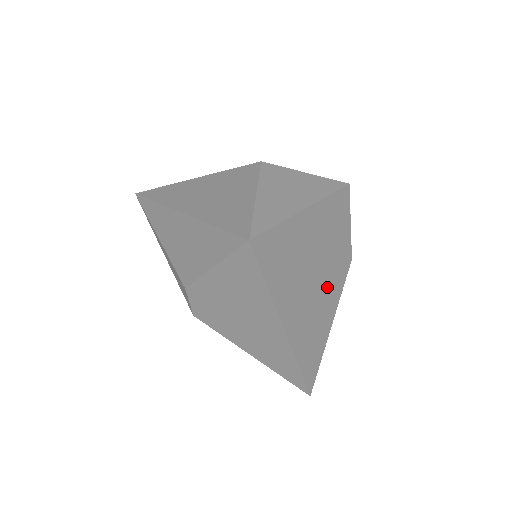
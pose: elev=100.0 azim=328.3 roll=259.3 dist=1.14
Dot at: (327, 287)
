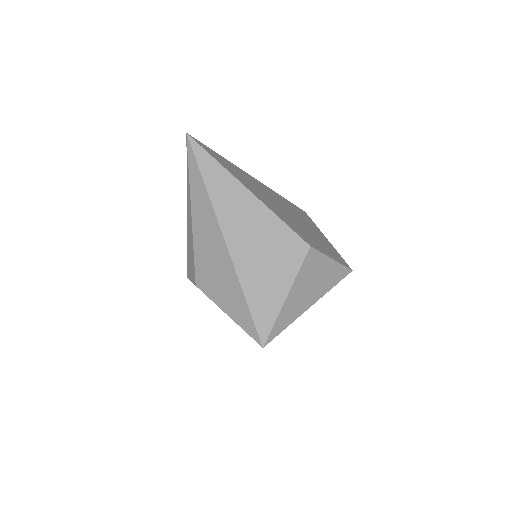
Dot at: occluded
